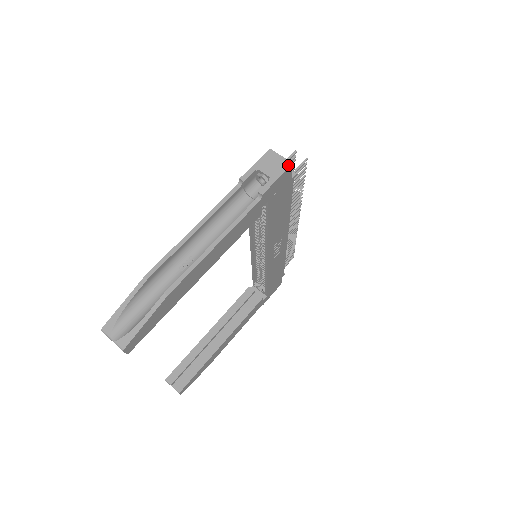
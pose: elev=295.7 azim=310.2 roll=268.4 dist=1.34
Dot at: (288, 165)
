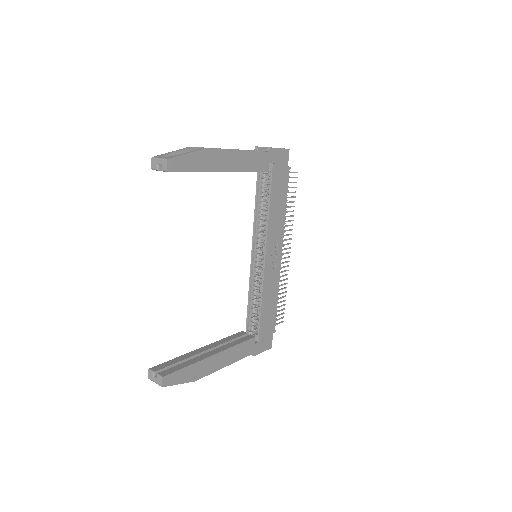
Dot at: (286, 149)
